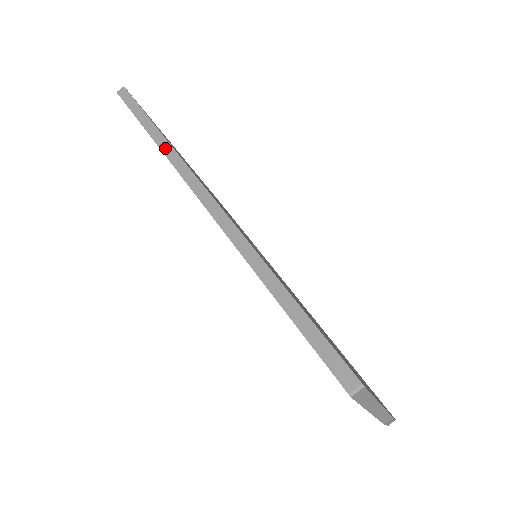
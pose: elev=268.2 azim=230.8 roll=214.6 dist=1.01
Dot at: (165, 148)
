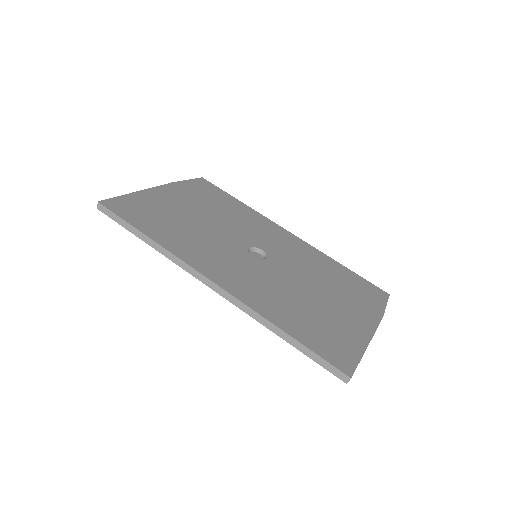
Dot at: (164, 253)
